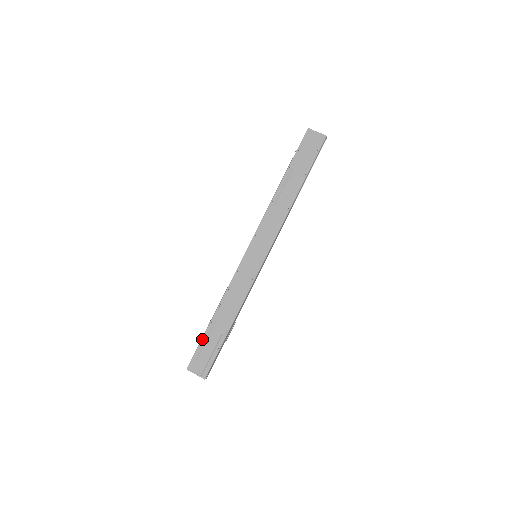
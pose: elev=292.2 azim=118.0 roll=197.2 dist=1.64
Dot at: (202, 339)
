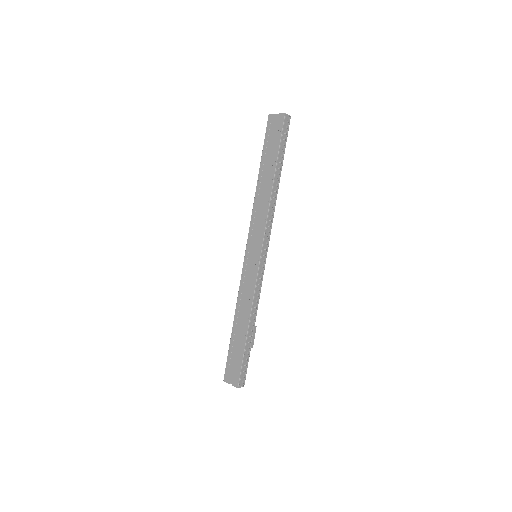
Dot at: (229, 349)
